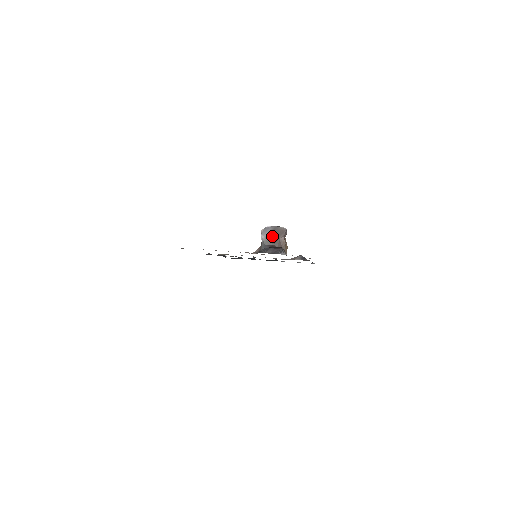
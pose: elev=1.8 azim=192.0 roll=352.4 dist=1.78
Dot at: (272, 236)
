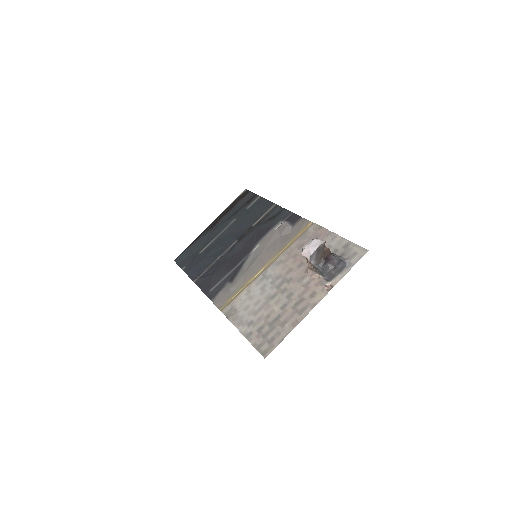
Dot at: (319, 255)
